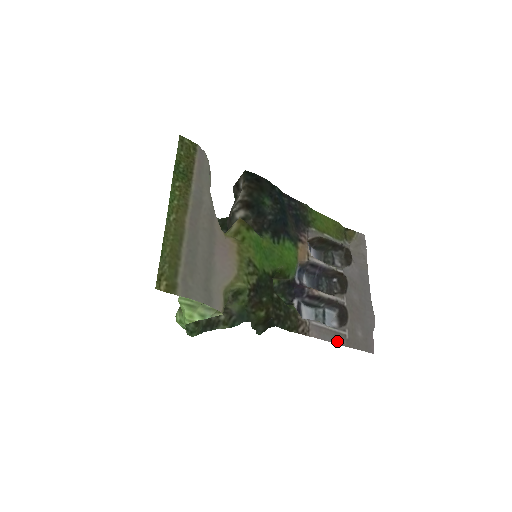
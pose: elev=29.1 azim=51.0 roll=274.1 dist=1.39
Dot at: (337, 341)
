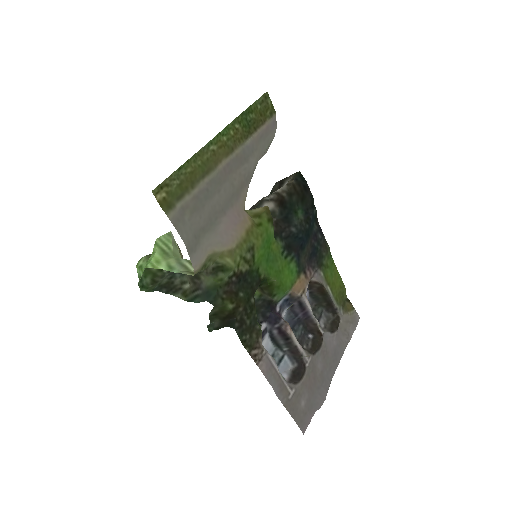
Dot at: (279, 393)
